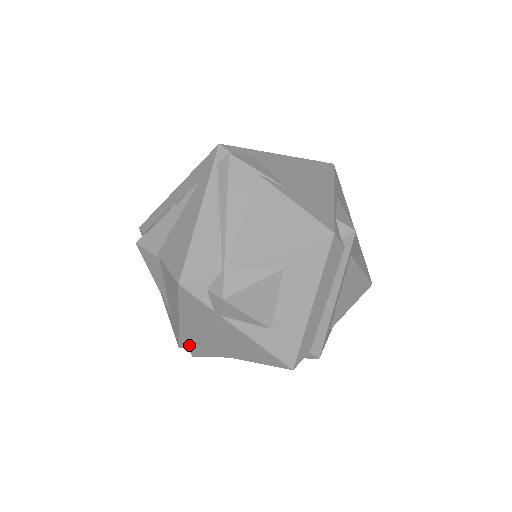
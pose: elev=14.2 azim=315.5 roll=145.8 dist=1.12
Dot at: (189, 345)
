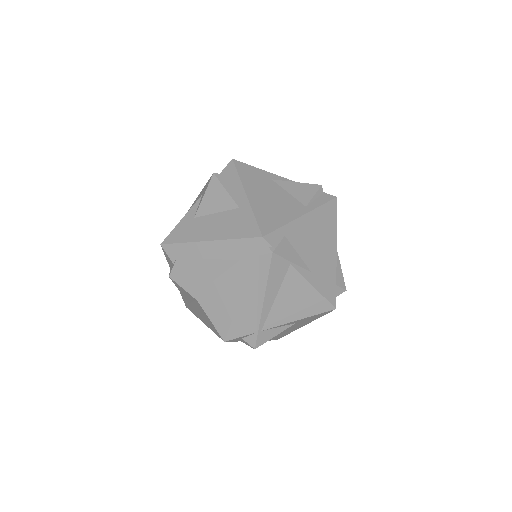
Dot at: occluded
